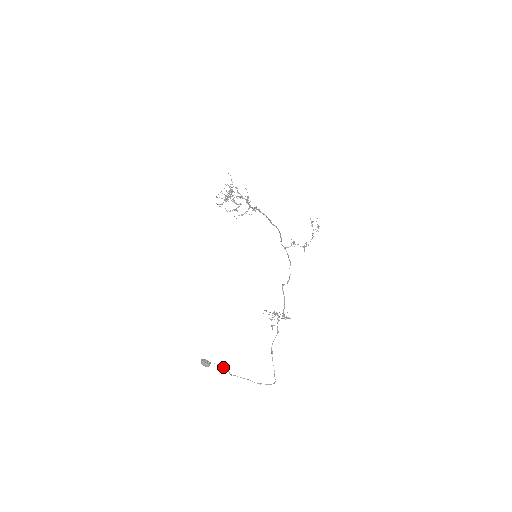
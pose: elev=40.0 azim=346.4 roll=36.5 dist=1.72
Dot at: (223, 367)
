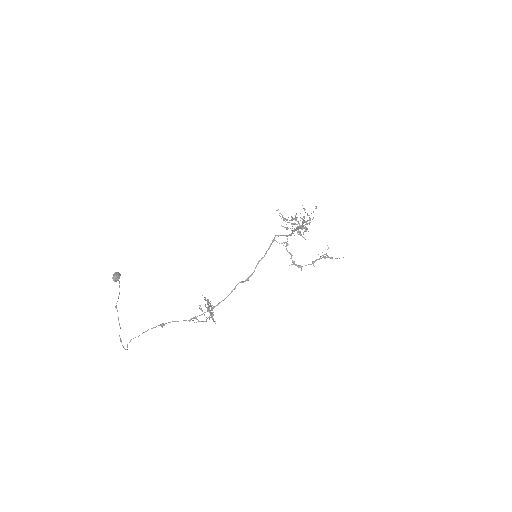
Dot at: occluded
